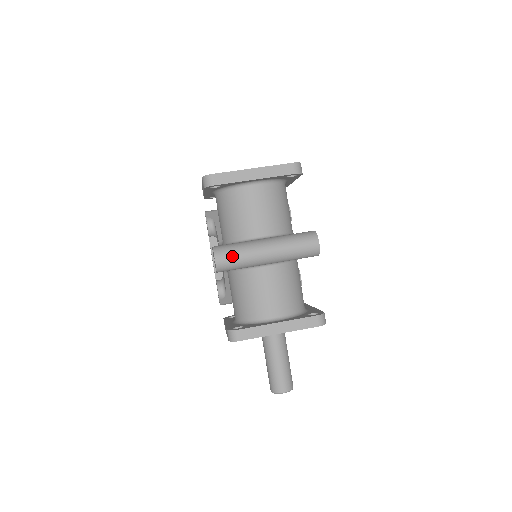
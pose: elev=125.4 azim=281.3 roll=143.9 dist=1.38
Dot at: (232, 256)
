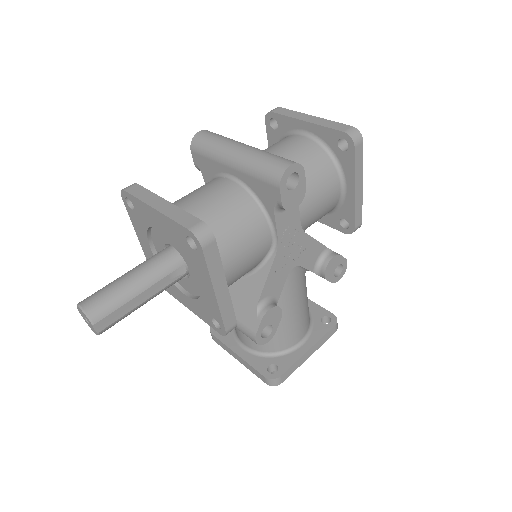
Dot at: (213, 135)
